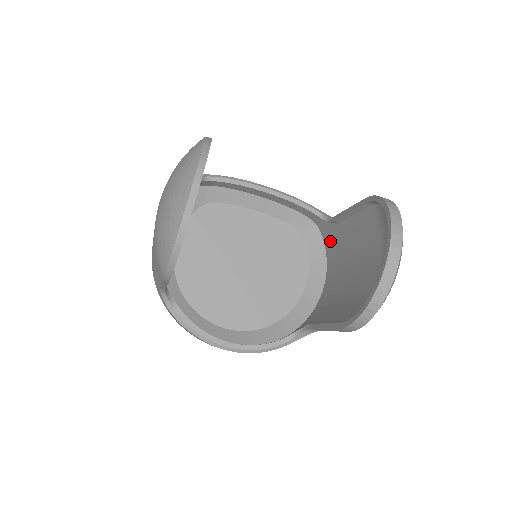
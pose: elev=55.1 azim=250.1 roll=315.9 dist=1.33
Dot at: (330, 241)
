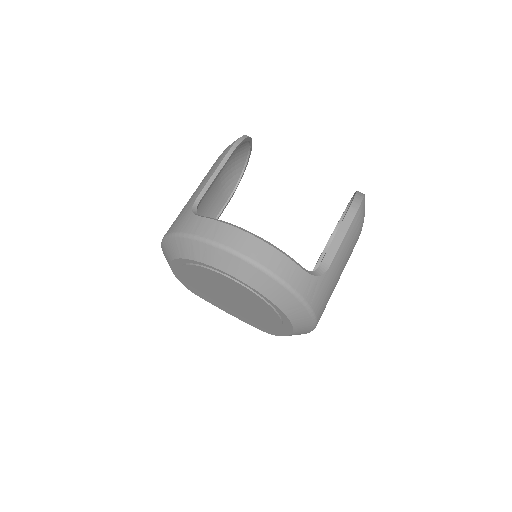
Dot at: occluded
